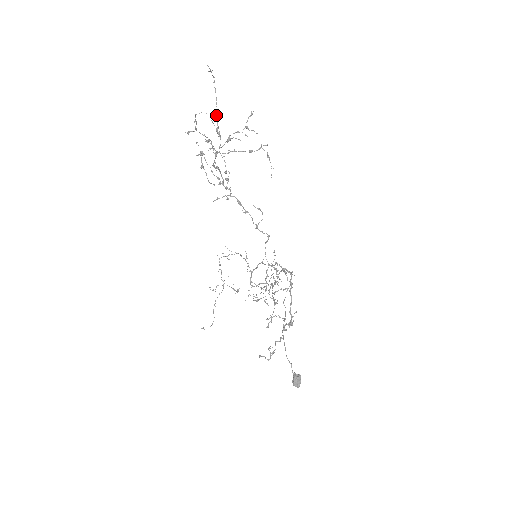
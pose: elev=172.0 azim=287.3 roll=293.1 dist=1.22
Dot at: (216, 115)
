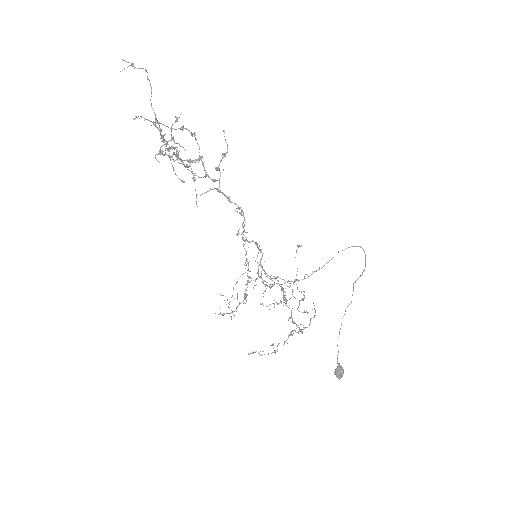
Dot at: (155, 115)
